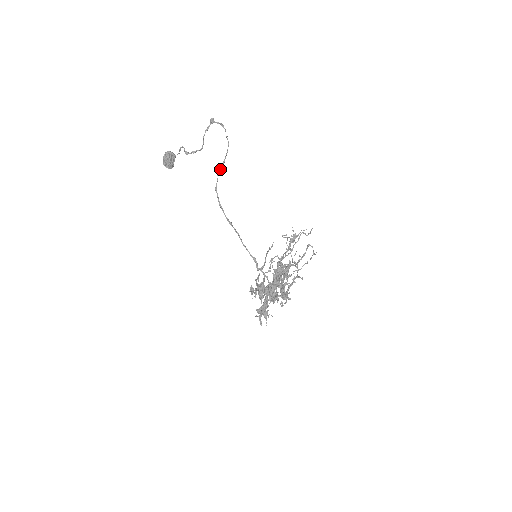
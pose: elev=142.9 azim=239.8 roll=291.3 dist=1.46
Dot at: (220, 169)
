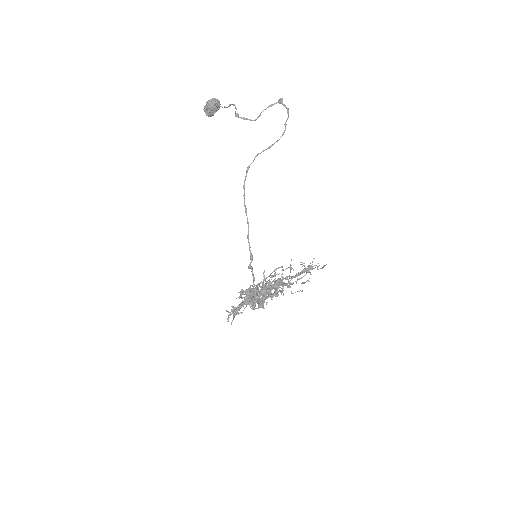
Dot at: occluded
